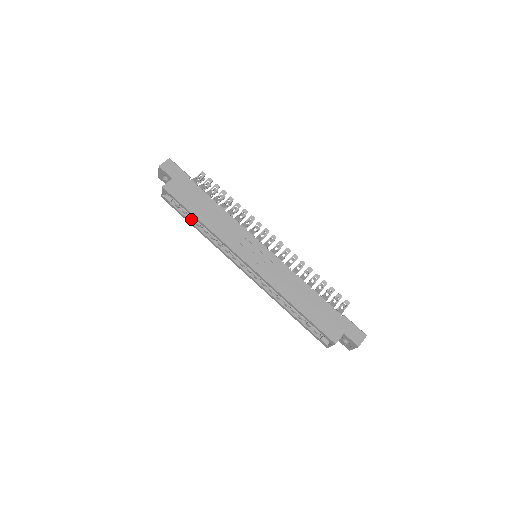
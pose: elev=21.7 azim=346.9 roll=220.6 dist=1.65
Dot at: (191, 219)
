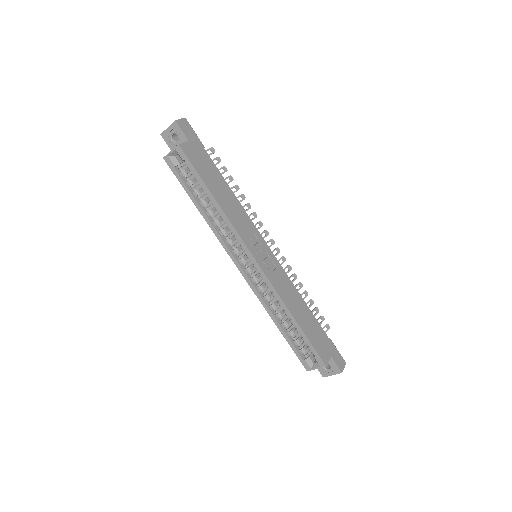
Dot at: (195, 194)
